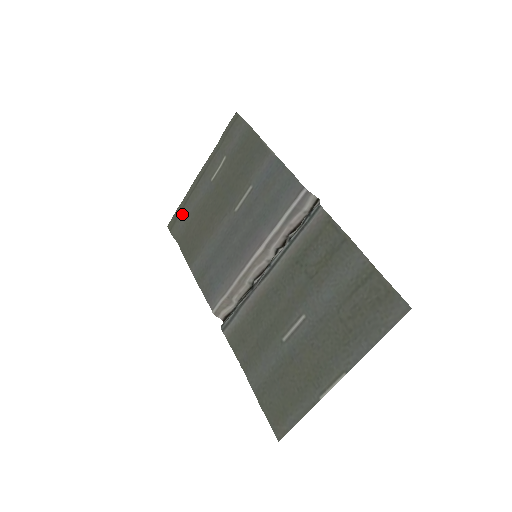
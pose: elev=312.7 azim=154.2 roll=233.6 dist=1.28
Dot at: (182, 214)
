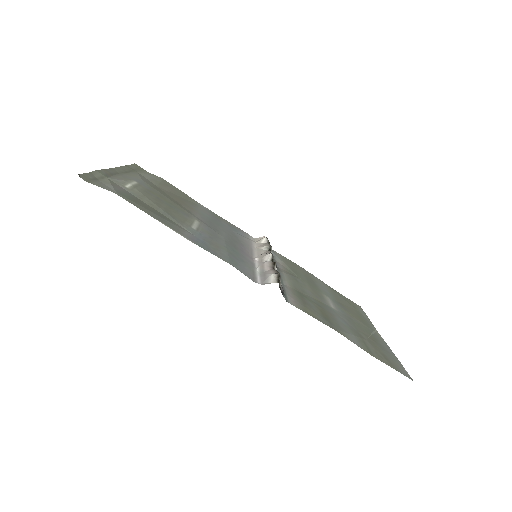
Dot at: (140, 174)
